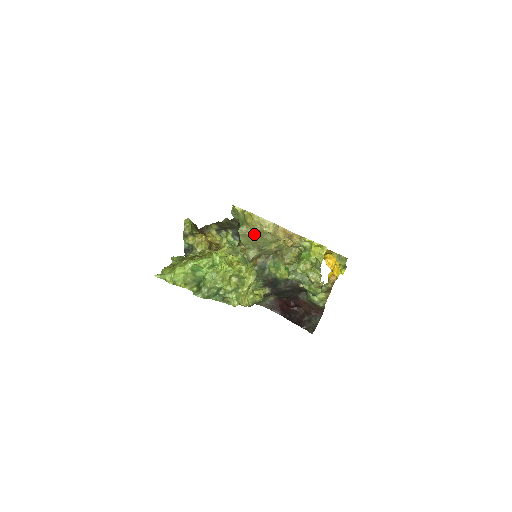
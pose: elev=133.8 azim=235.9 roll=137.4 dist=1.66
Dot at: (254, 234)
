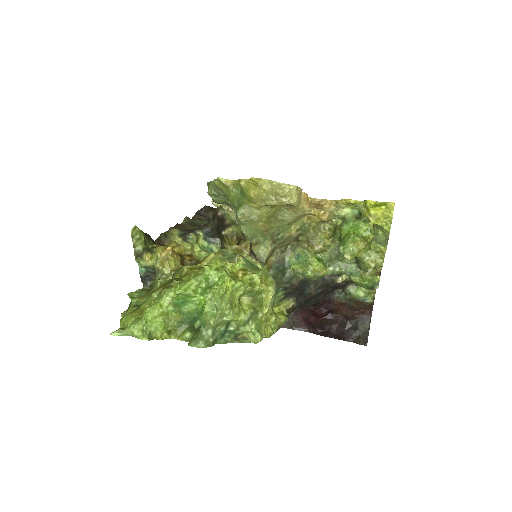
Dot at: (264, 215)
